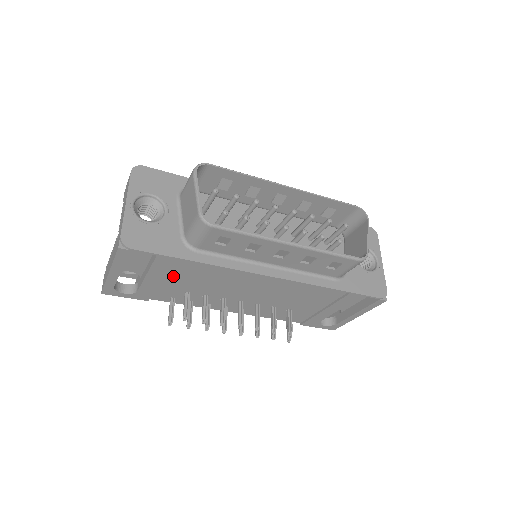
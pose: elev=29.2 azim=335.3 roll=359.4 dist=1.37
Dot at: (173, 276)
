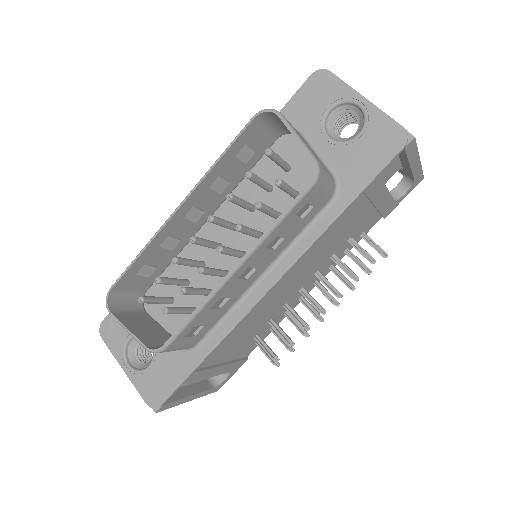
Dot at: (223, 357)
